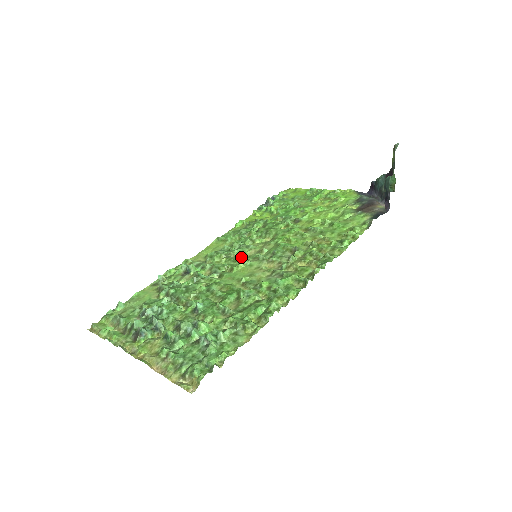
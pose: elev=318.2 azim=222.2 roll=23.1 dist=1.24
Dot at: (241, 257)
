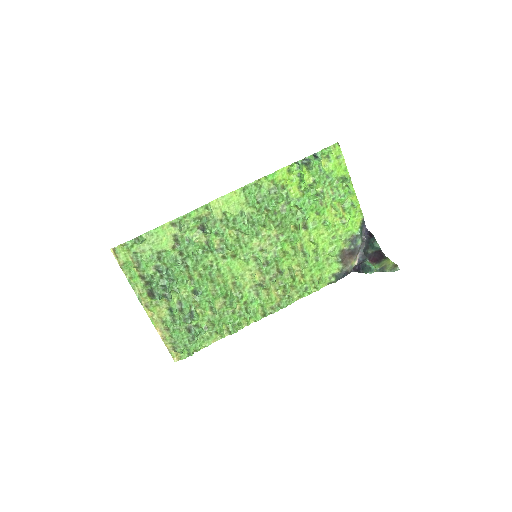
Dot at: (247, 246)
